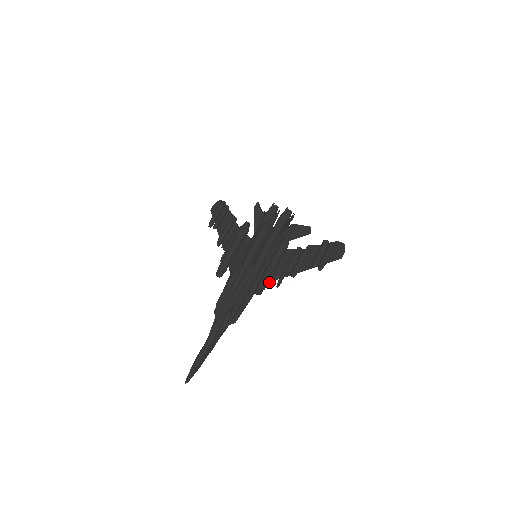
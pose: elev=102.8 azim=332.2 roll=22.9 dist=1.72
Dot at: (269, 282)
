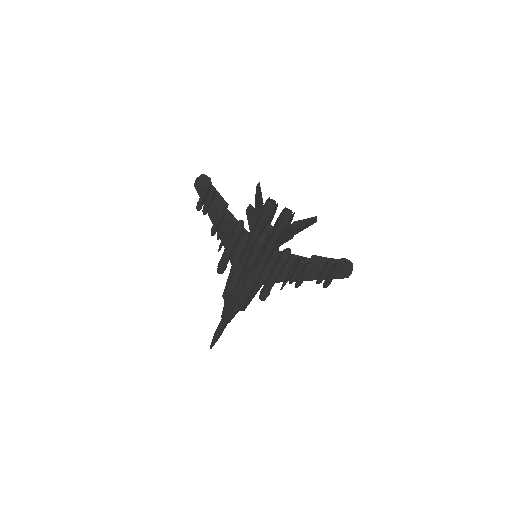
Dot at: occluded
